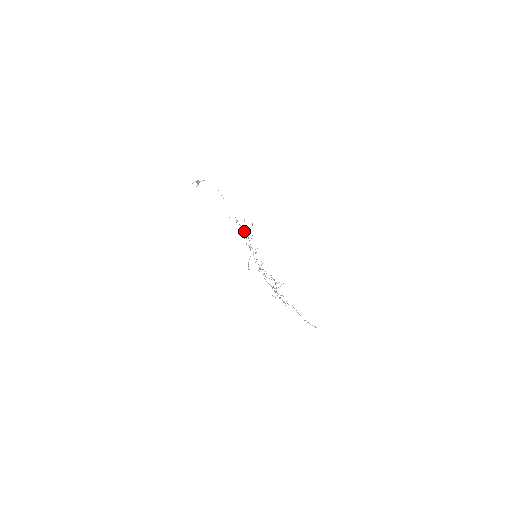
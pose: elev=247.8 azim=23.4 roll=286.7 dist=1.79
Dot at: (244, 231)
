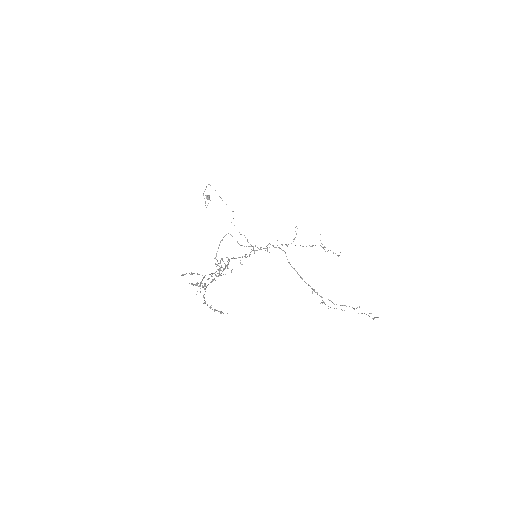
Dot at: occluded
